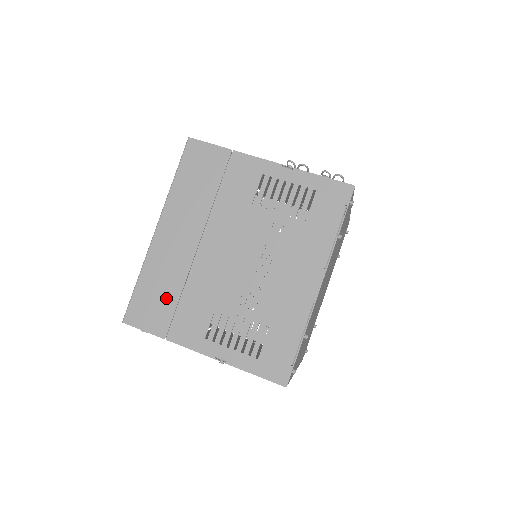
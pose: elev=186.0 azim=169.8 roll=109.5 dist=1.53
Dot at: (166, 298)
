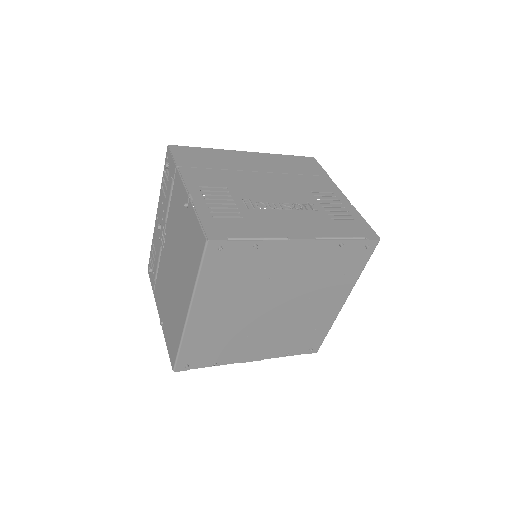
Dot at: (207, 162)
